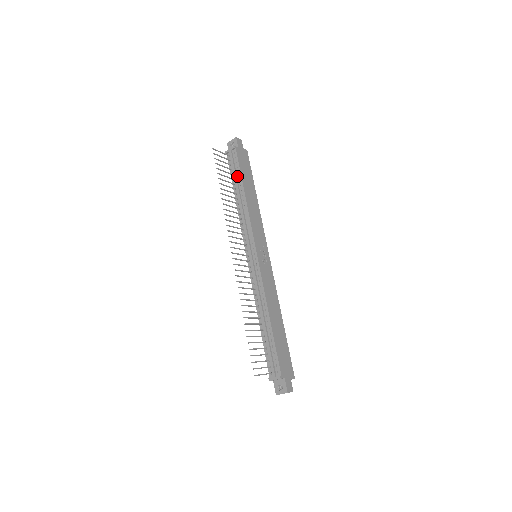
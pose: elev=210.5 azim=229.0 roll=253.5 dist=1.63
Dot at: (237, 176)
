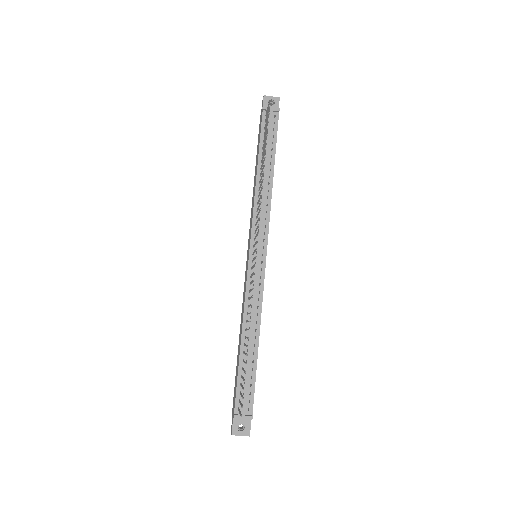
Dot at: (270, 147)
